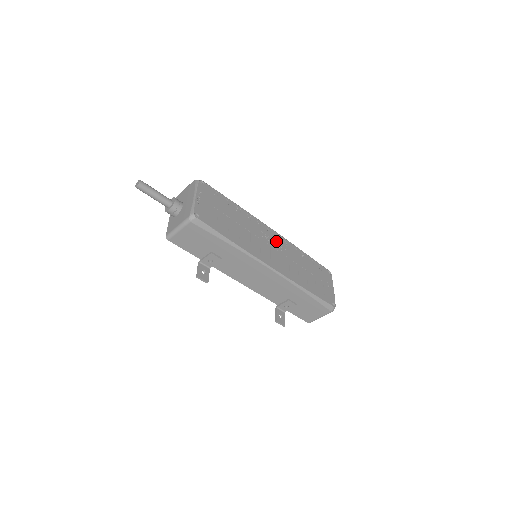
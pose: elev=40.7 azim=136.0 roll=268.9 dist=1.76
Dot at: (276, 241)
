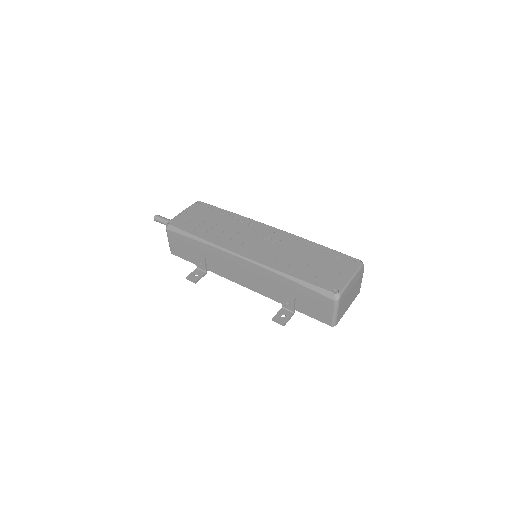
Dot at: (270, 236)
